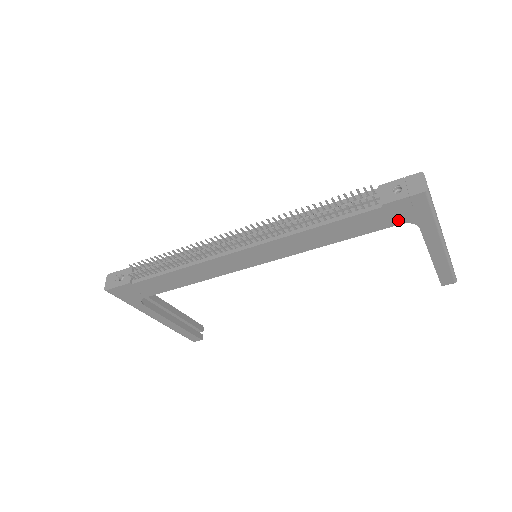
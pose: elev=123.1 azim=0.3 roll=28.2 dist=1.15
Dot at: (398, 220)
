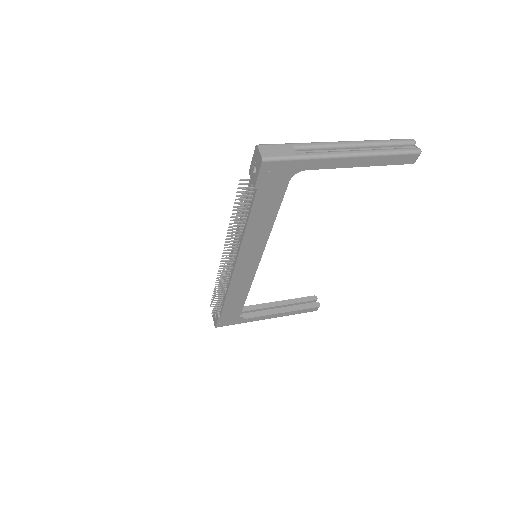
Dot at: (283, 182)
